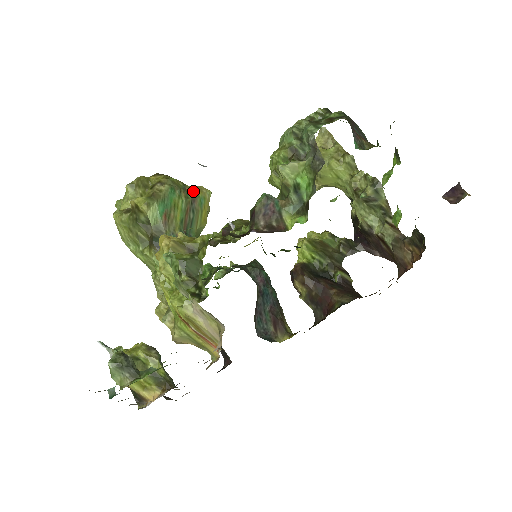
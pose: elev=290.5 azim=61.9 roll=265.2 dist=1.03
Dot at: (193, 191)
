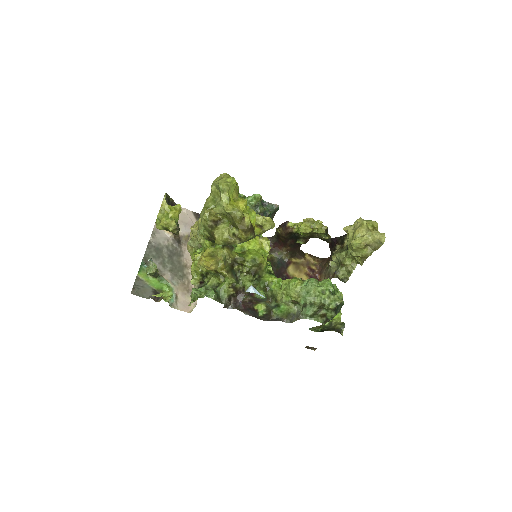
Dot at: occluded
